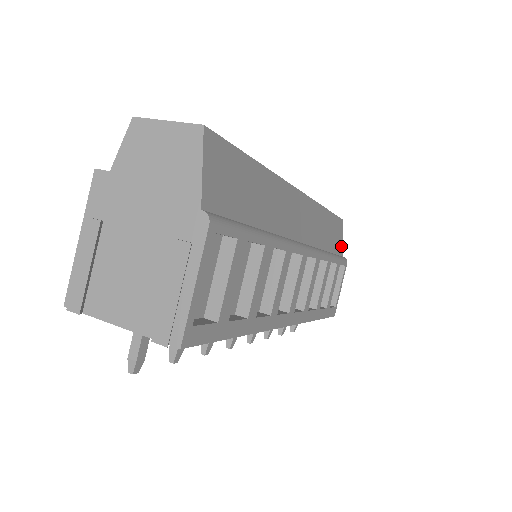
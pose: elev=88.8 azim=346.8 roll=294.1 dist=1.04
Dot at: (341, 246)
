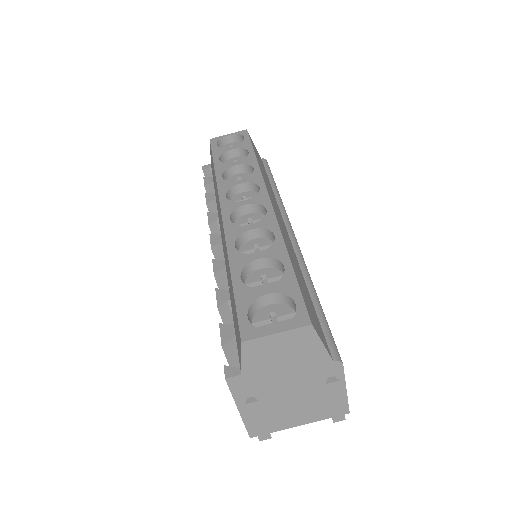
Dot at: occluded
